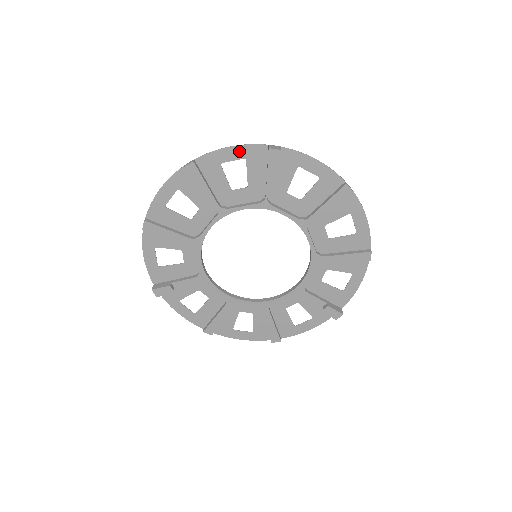
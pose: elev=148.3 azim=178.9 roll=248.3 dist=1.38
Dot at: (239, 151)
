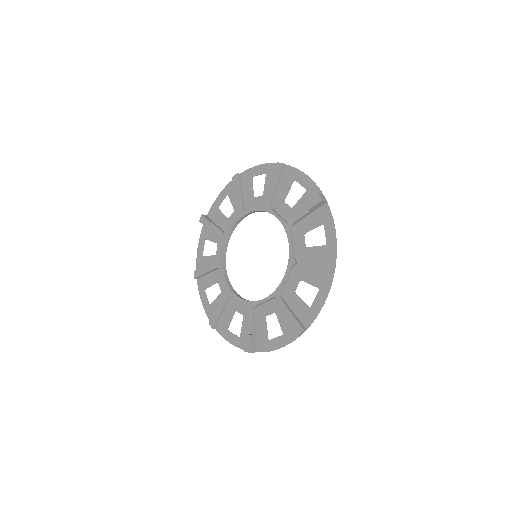
Dot at: (308, 182)
